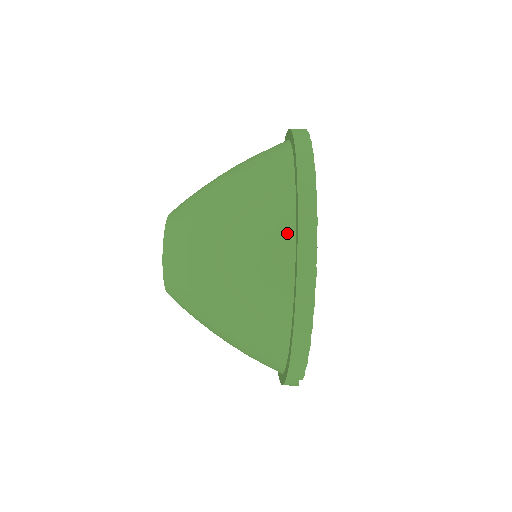
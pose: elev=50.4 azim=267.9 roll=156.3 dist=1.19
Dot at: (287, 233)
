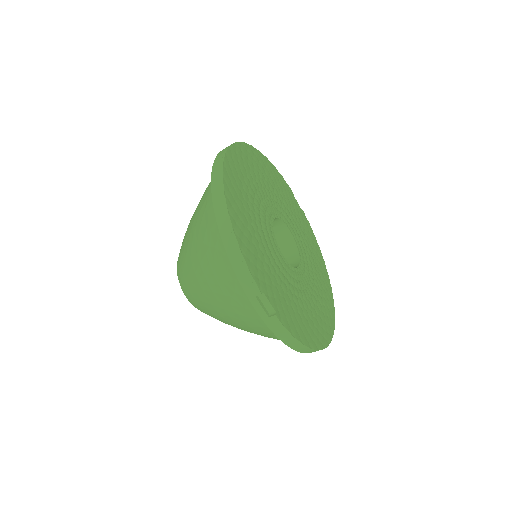
Dot at: occluded
